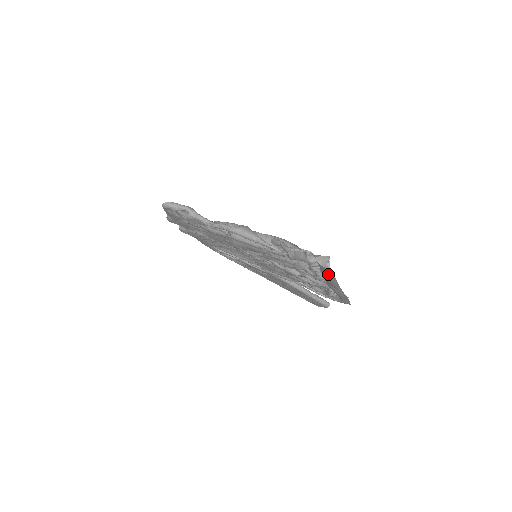
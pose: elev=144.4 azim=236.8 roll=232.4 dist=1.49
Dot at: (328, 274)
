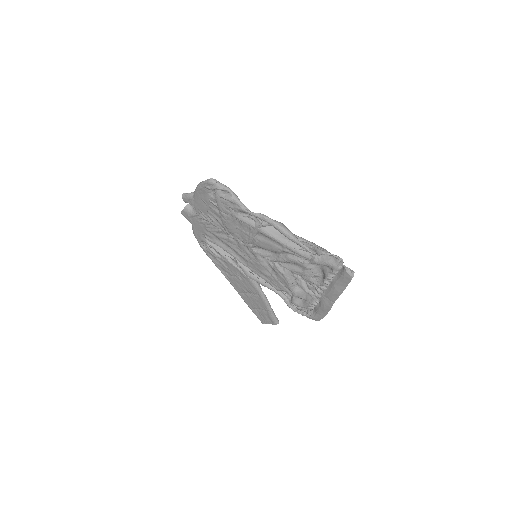
Dot at: (342, 283)
